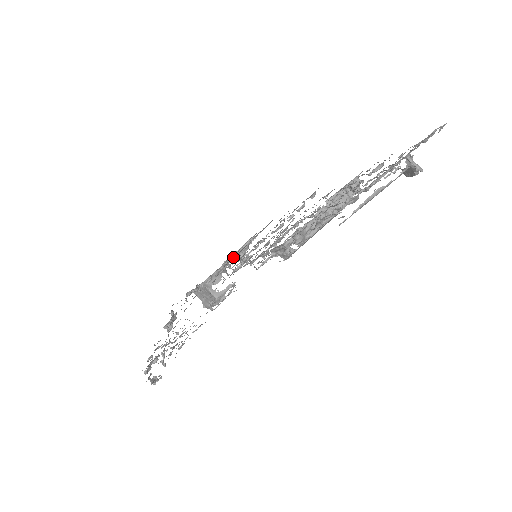
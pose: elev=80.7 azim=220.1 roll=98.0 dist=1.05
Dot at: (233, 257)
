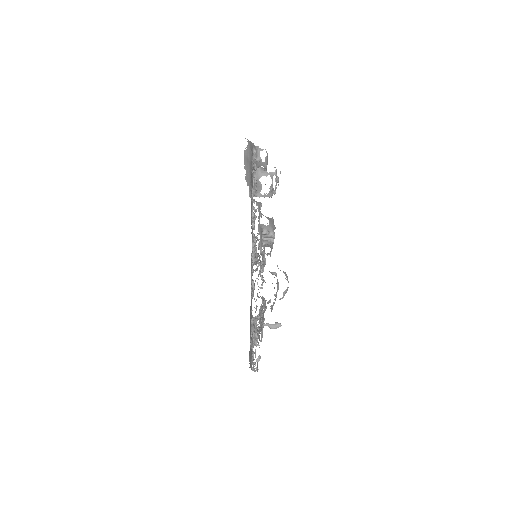
Dot at: occluded
